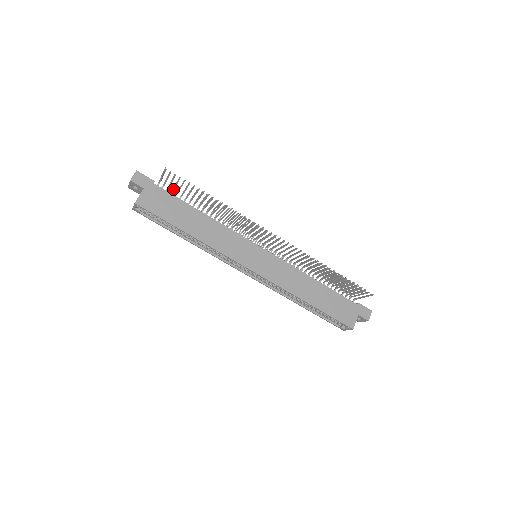
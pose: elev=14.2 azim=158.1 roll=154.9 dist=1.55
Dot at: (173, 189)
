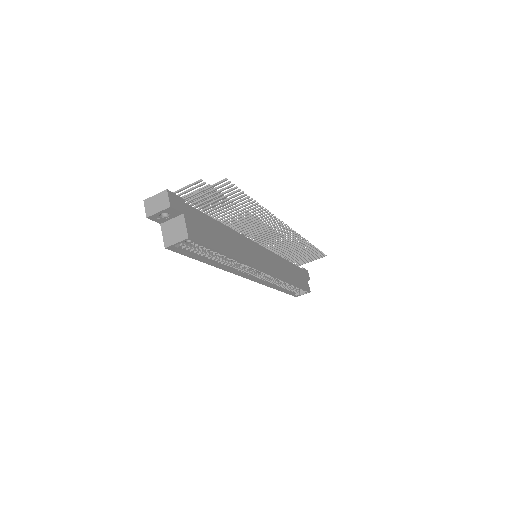
Dot at: (200, 204)
